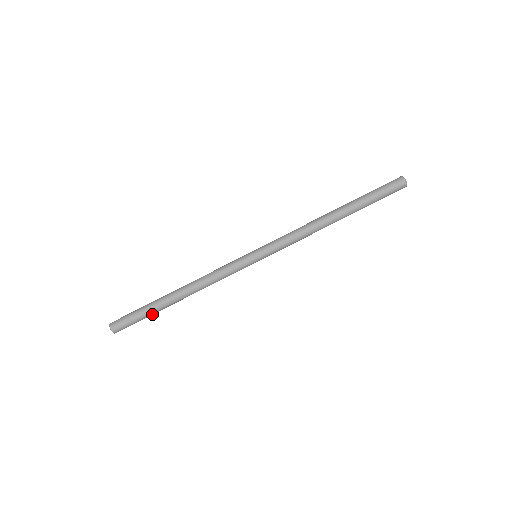
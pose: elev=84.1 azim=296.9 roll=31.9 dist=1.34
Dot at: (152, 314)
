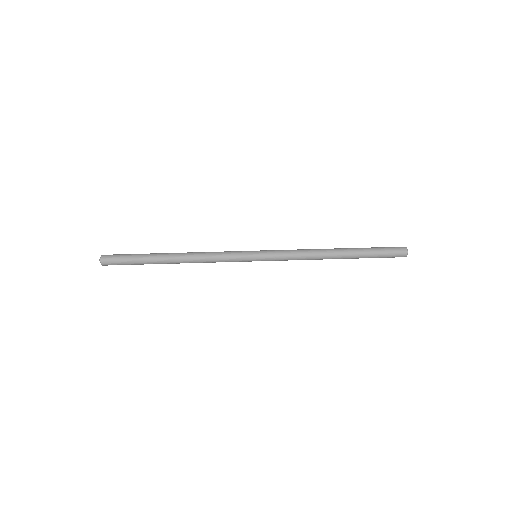
Dot at: (142, 260)
